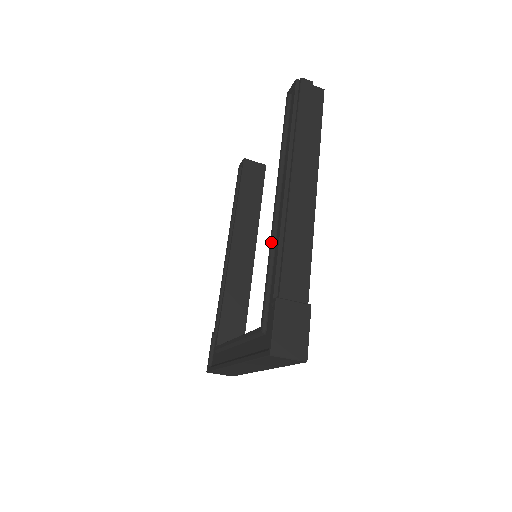
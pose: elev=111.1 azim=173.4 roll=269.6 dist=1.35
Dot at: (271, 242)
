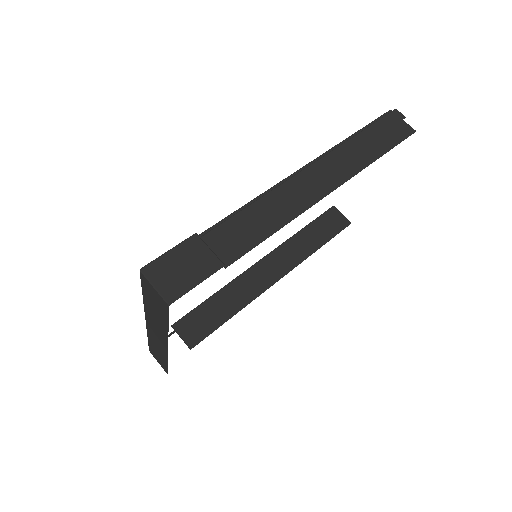
Dot at: occluded
